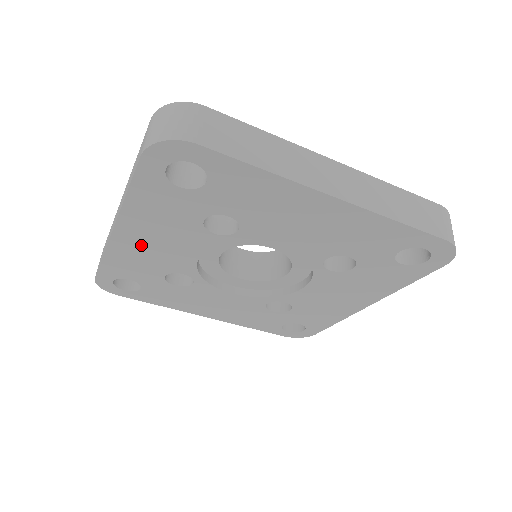
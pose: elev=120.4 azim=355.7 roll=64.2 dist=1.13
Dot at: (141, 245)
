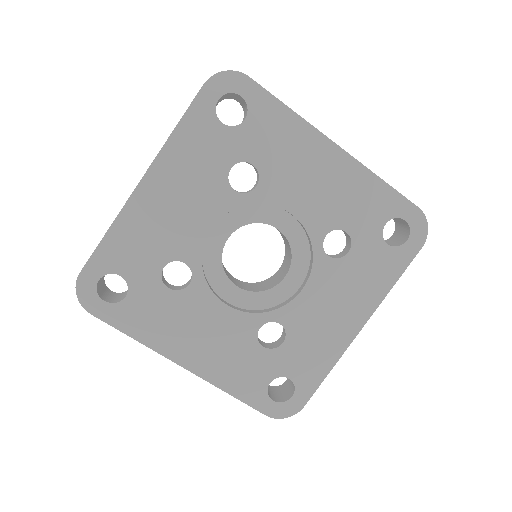
Dot at: (159, 207)
